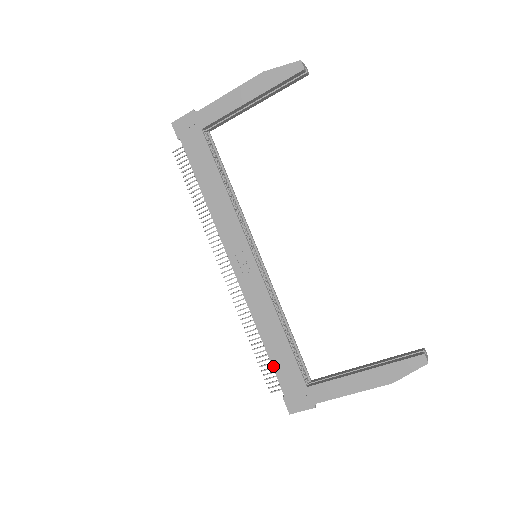
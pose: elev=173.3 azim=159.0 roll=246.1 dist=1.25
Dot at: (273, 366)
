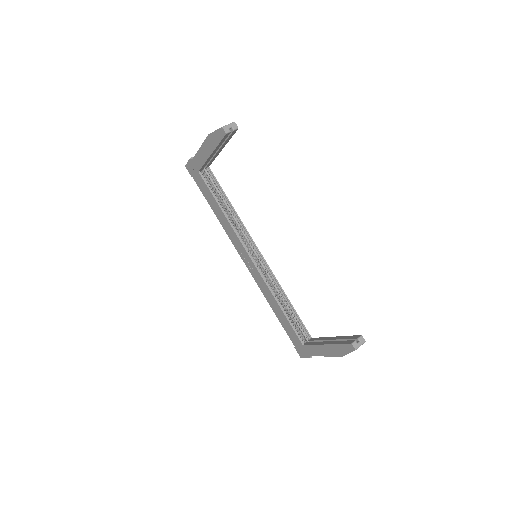
Dot at: (284, 328)
